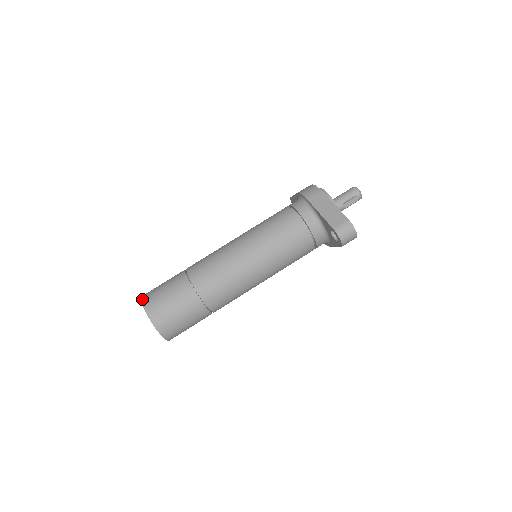
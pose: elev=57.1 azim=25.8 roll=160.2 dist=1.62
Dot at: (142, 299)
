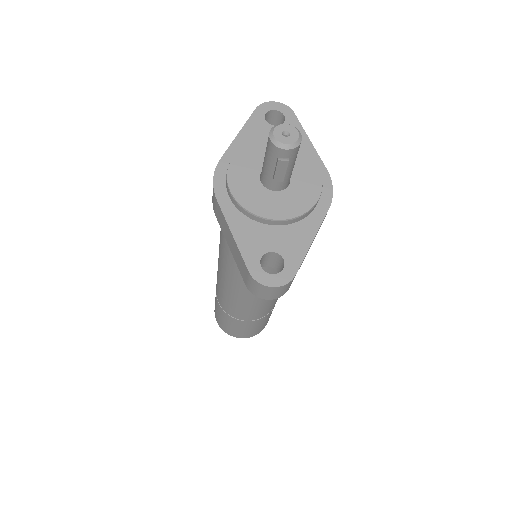
Dot at: occluded
